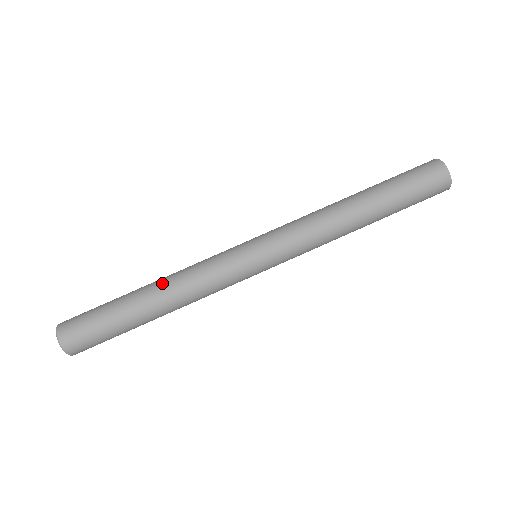
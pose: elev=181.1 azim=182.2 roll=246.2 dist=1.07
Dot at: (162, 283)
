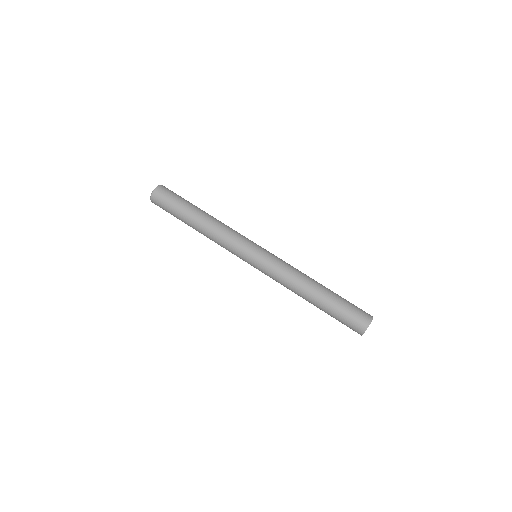
Dot at: (208, 223)
